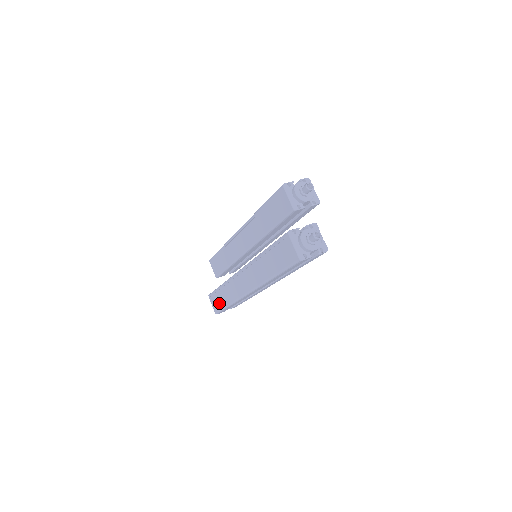
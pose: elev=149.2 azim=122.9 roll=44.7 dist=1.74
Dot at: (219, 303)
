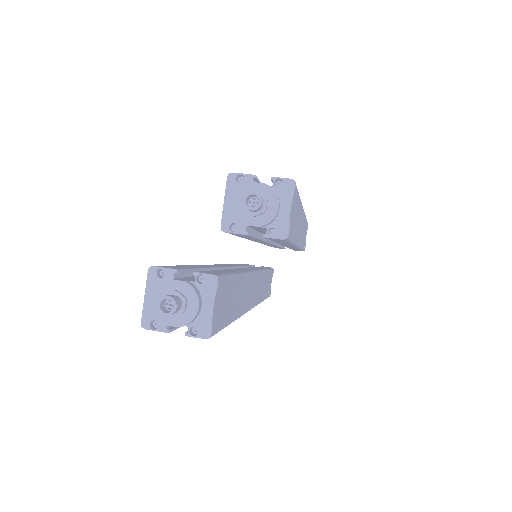
Dot at: occluded
